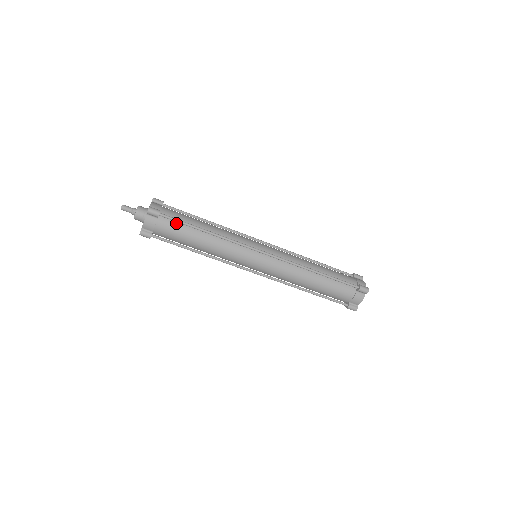
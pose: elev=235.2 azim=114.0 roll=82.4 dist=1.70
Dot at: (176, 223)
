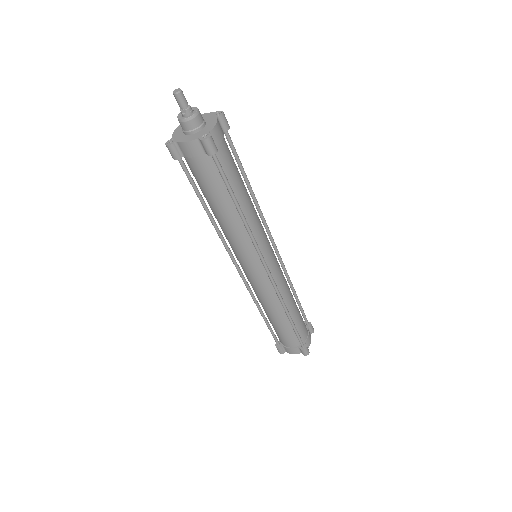
Dot at: (219, 175)
